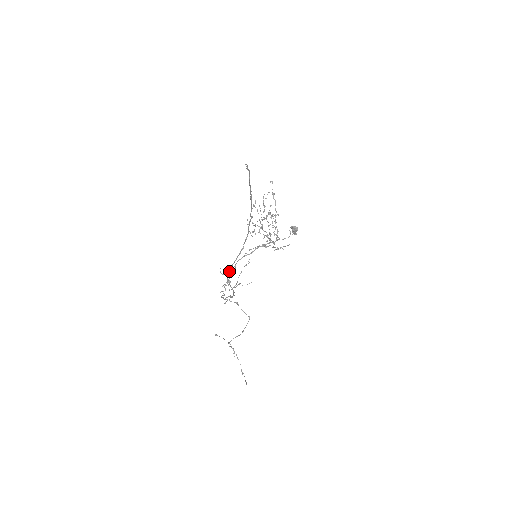
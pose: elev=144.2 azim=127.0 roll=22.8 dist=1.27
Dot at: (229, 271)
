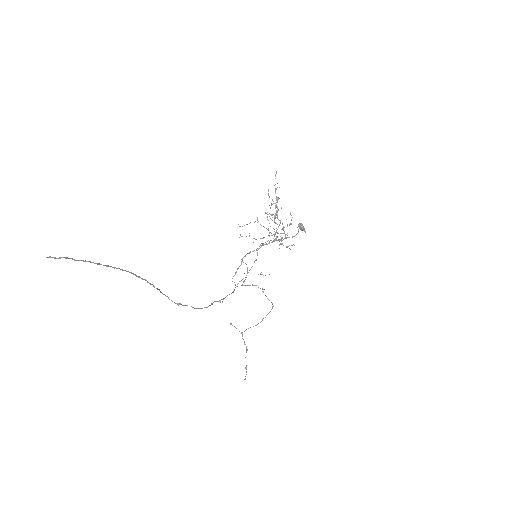
Dot at: occluded
